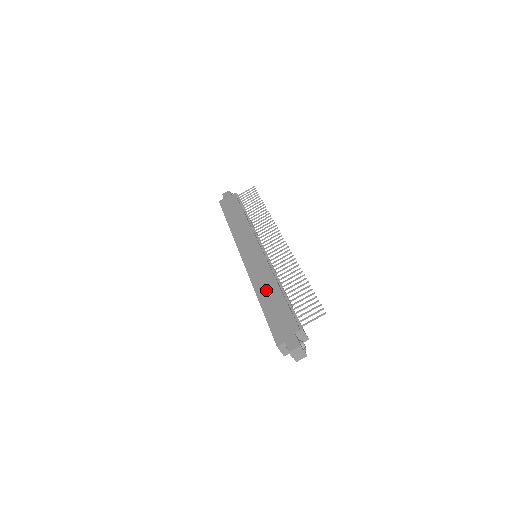
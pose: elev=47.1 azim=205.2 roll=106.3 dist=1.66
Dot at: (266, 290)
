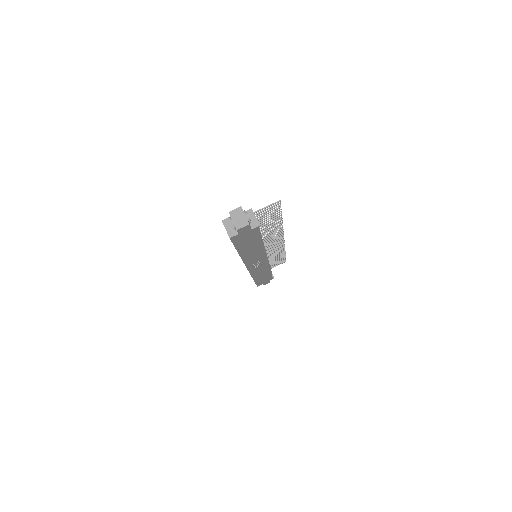
Dot at: occluded
